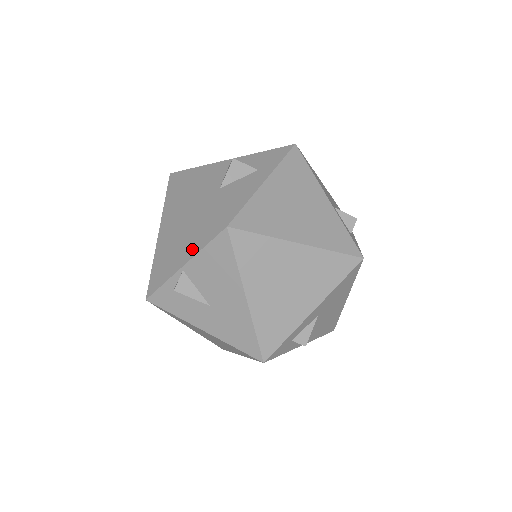
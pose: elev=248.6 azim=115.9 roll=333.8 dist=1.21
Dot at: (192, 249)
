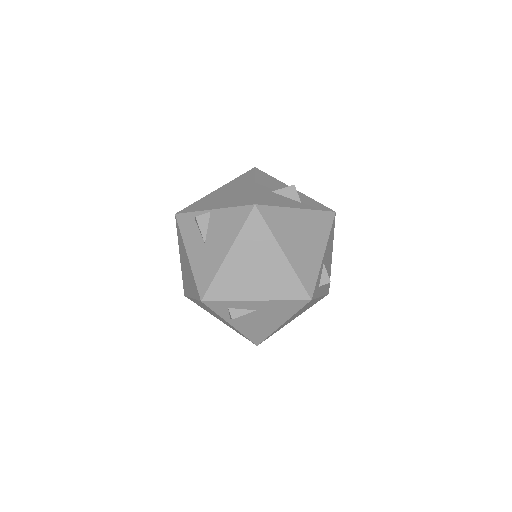
Dot at: (226, 204)
